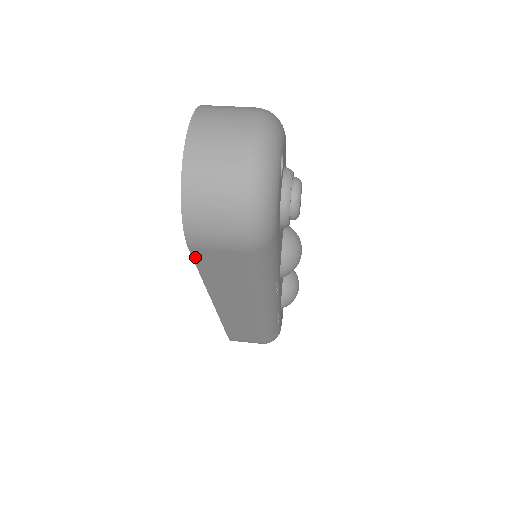
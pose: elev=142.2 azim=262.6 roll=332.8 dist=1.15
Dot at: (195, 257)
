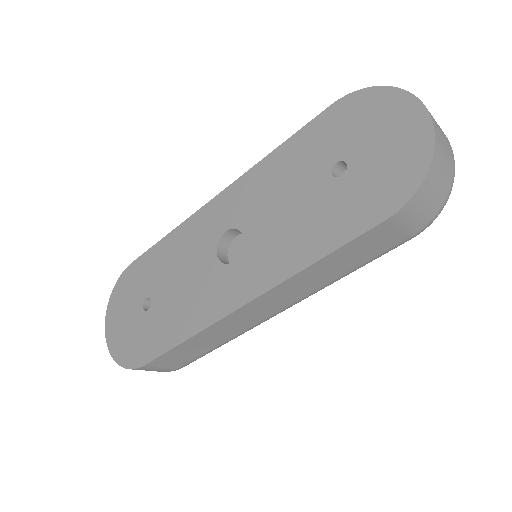
Dot at: (368, 232)
